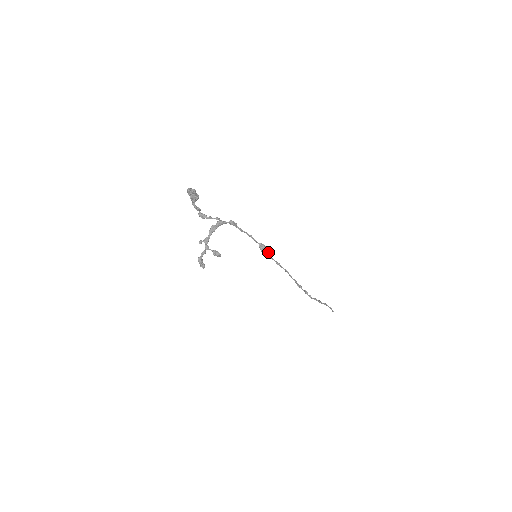
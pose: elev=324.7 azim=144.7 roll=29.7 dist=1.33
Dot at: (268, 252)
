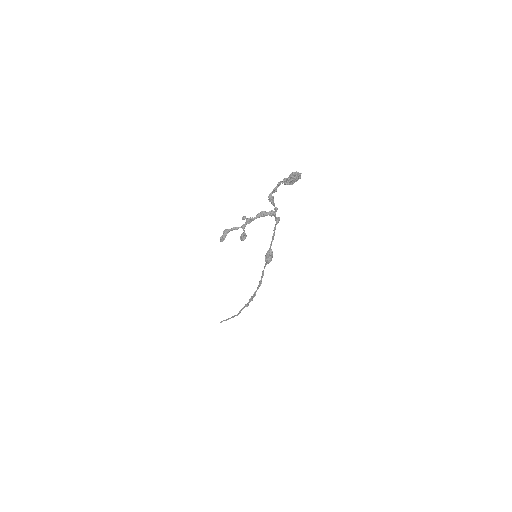
Dot at: occluded
